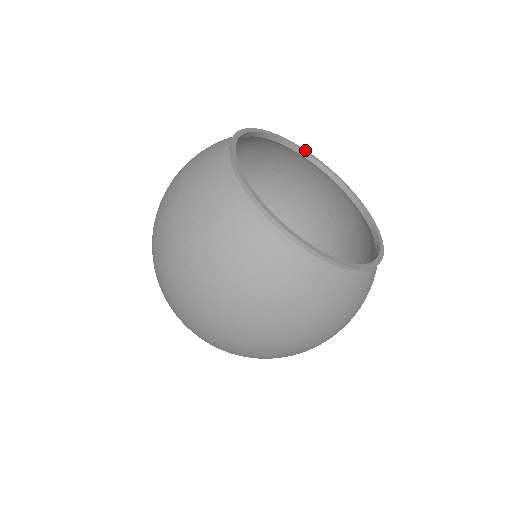
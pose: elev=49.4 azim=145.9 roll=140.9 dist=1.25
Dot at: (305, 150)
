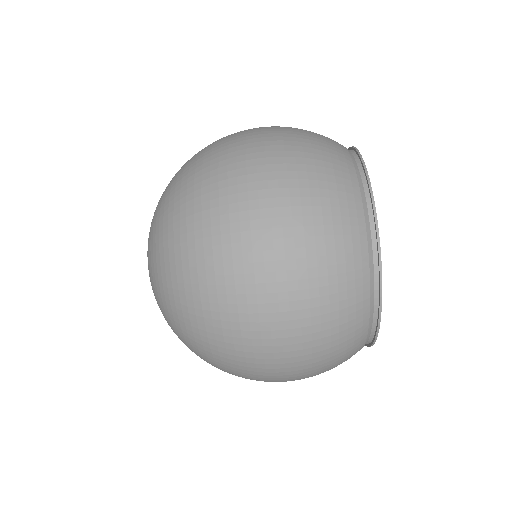
Dot at: occluded
